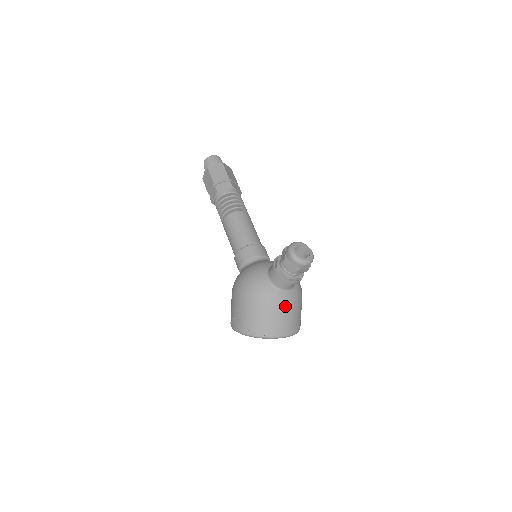
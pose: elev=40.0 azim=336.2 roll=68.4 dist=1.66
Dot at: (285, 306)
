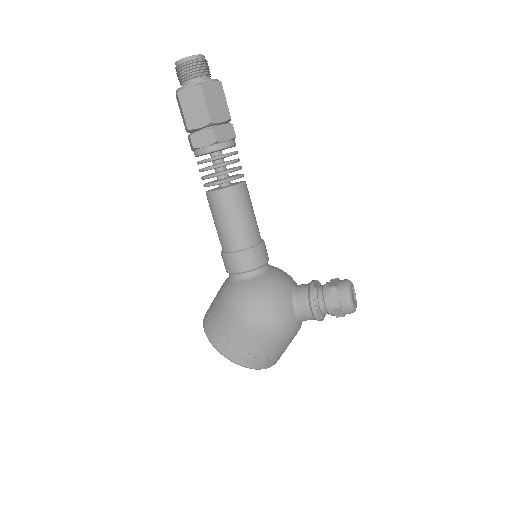
Dot at: occluded
